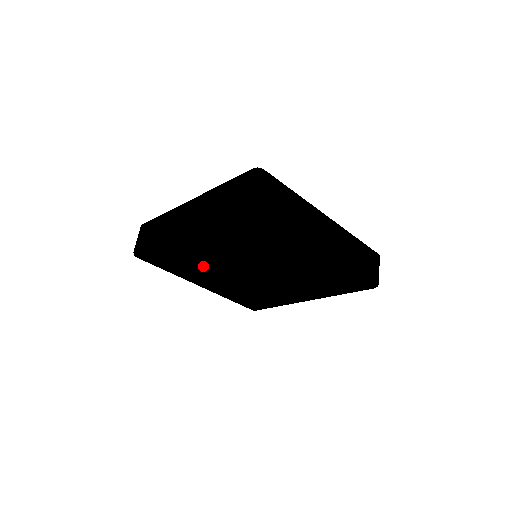
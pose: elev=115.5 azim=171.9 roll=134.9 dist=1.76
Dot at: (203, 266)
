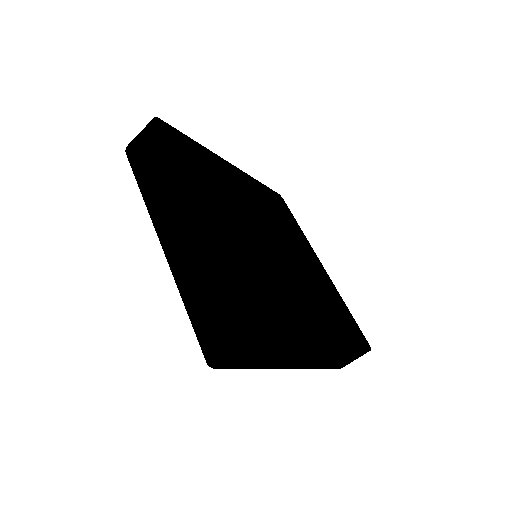
Dot at: occluded
